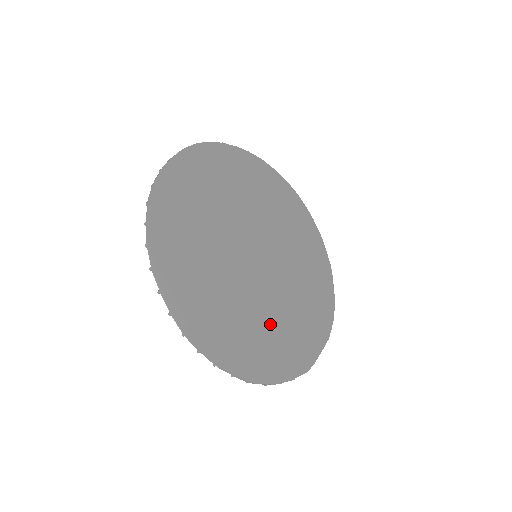
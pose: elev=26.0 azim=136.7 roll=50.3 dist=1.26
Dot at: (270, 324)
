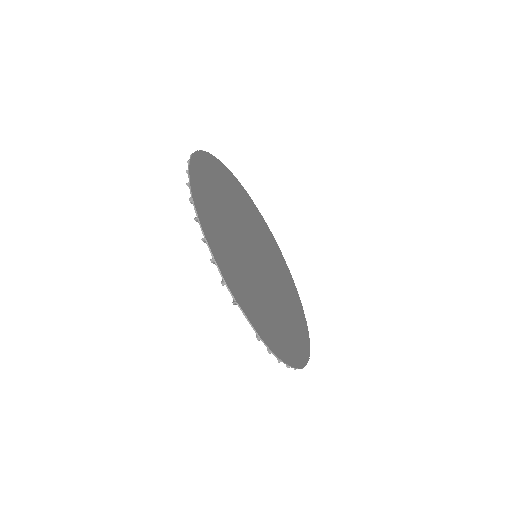
Dot at: (232, 247)
